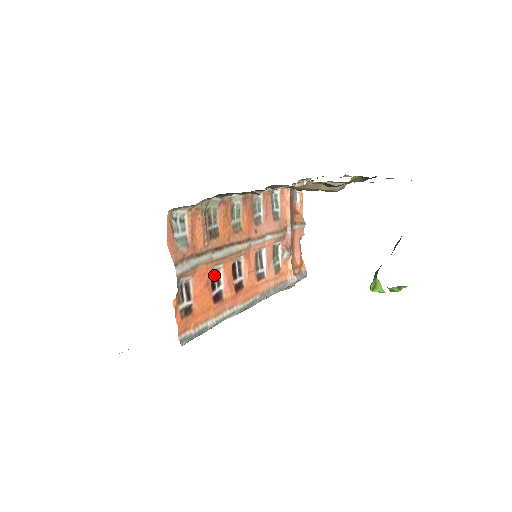
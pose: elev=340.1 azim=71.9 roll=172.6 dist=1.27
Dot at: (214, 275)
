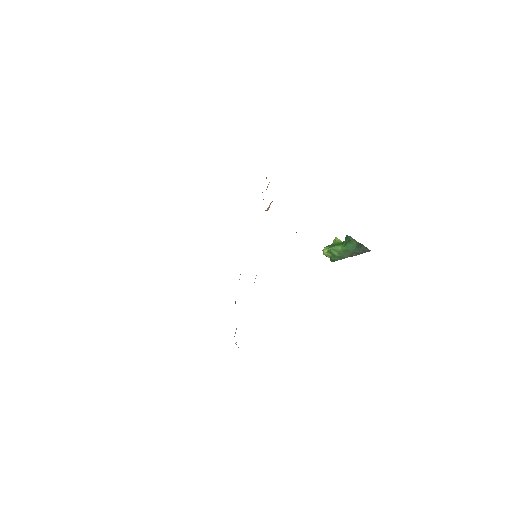
Dot at: occluded
